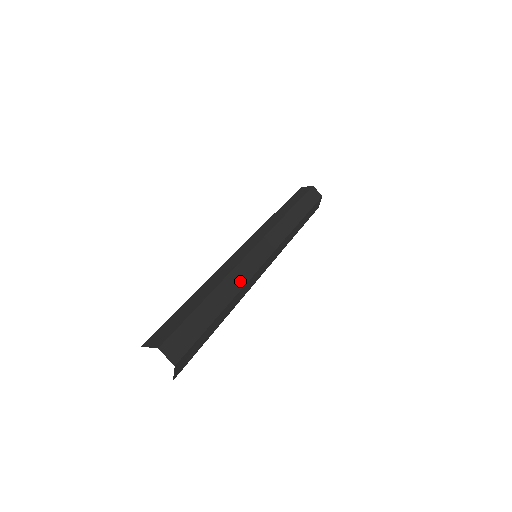
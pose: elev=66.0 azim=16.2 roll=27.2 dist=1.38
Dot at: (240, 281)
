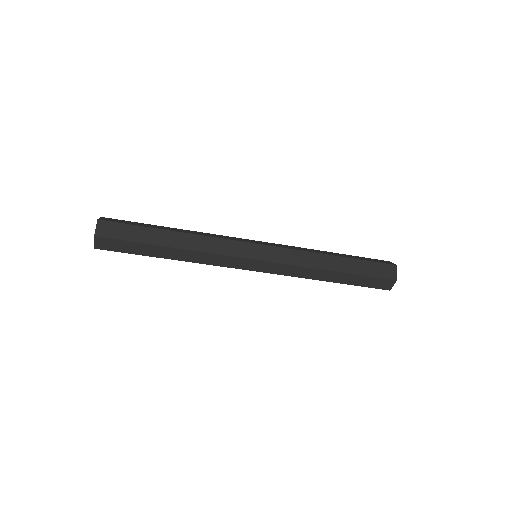
Dot at: (205, 247)
